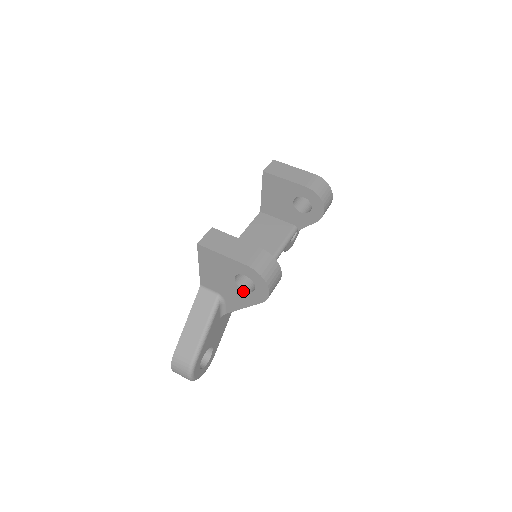
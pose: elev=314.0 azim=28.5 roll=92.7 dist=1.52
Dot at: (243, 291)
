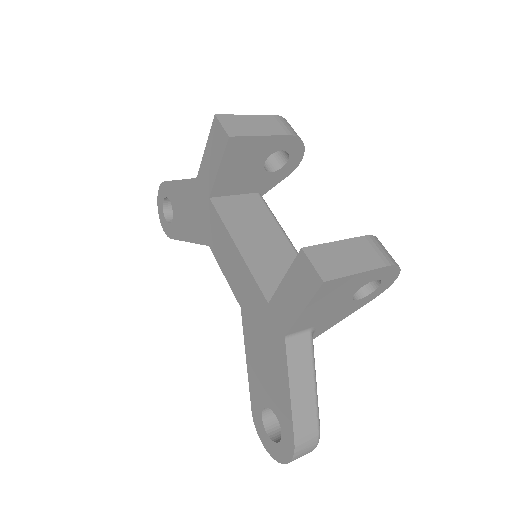
Dot at: (356, 301)
